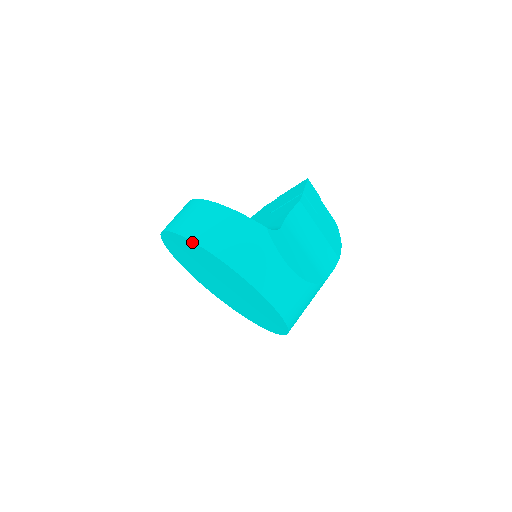
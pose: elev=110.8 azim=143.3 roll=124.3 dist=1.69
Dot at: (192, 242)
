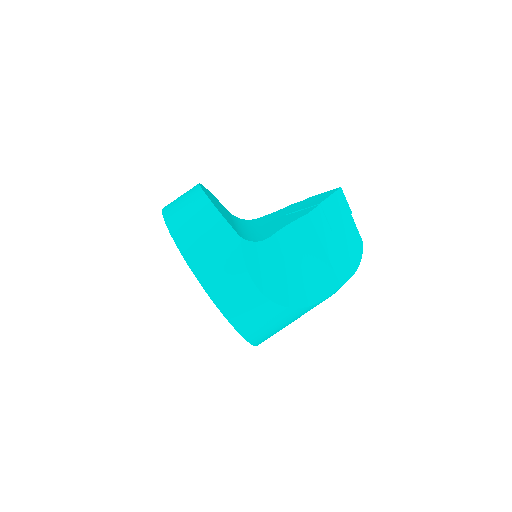
Dot at: (169, 230)
